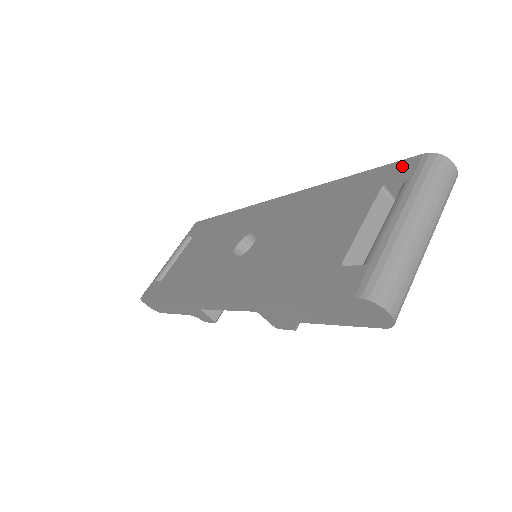
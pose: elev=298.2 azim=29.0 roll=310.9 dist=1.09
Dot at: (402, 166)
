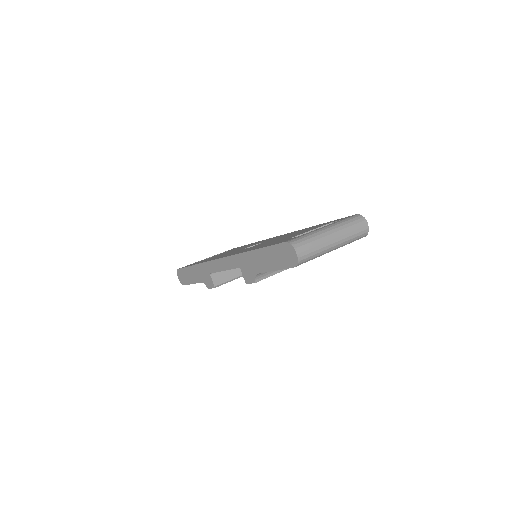
Dot at: occluded
